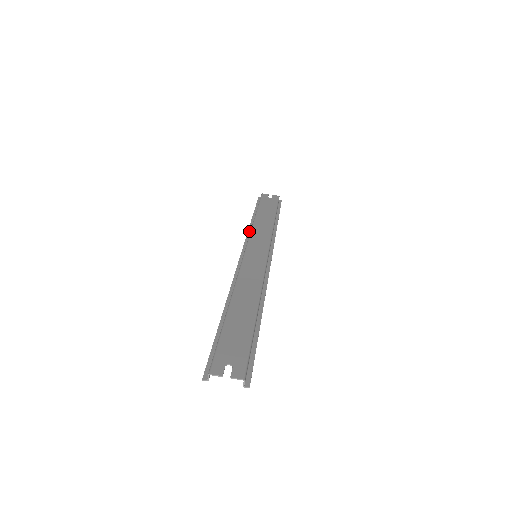
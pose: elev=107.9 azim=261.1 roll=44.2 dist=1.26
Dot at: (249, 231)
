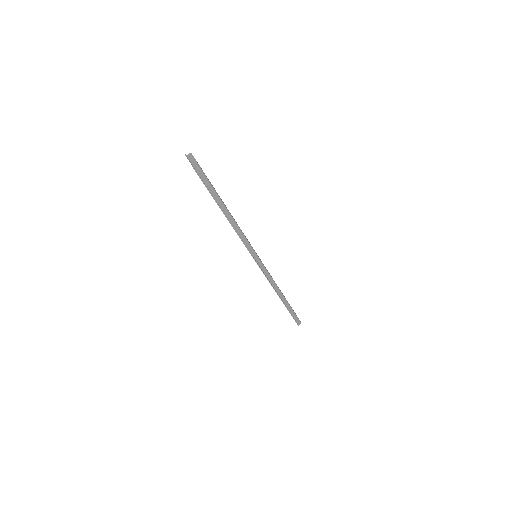
Dot at: occluded
